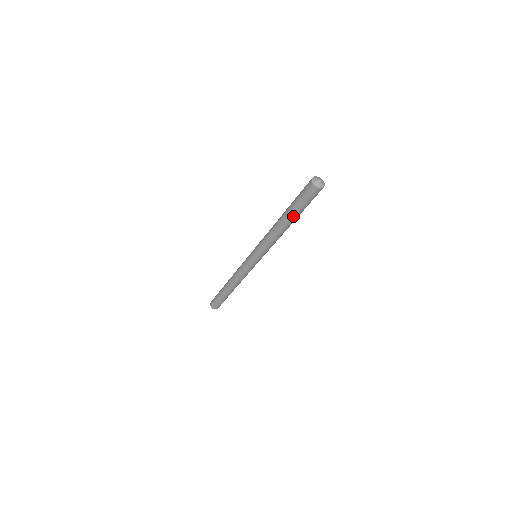
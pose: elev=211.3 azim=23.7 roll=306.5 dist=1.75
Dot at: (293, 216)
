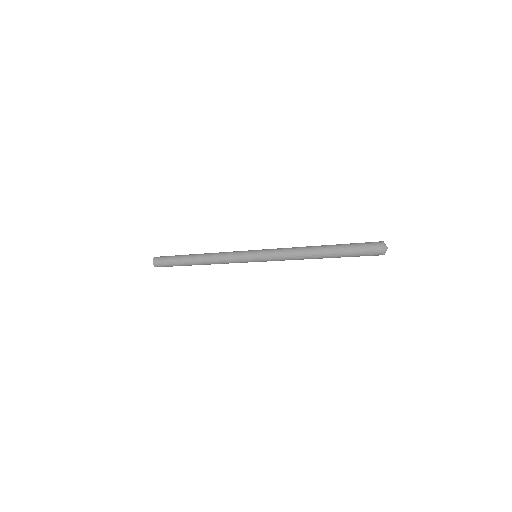
Dot at: (335, 255)
